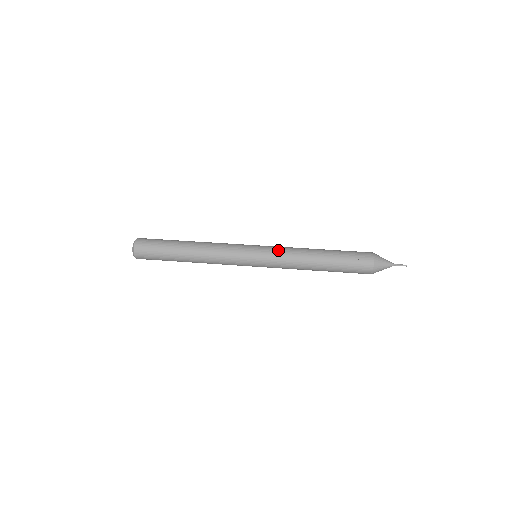
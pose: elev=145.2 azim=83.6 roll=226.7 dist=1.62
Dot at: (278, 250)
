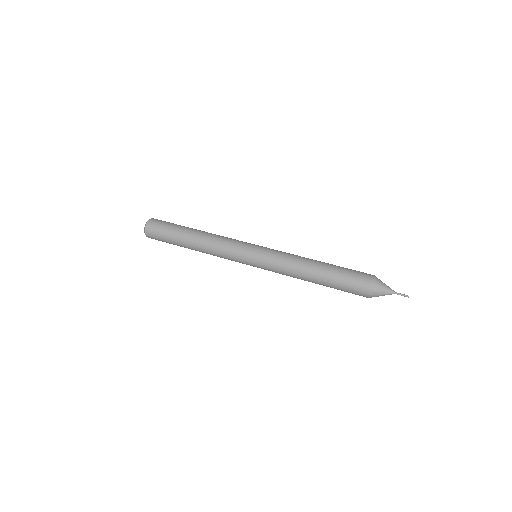
Dot at: (273, 264)
